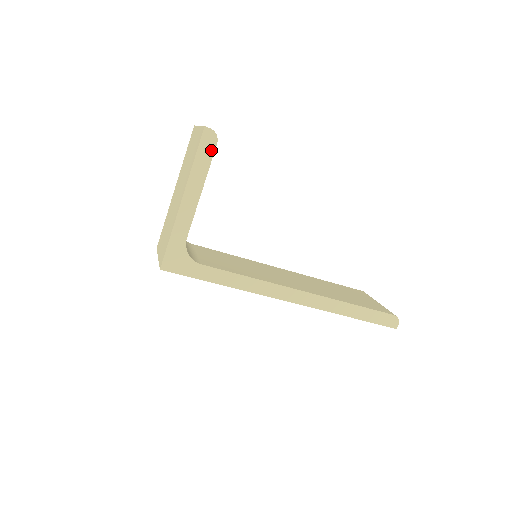
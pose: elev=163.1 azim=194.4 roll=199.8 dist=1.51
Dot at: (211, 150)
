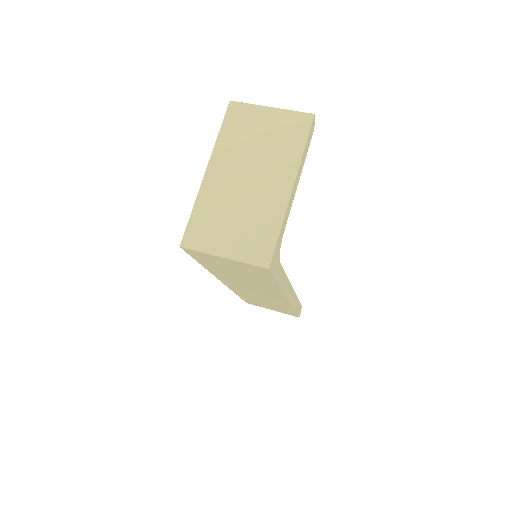
Dot at: (310, 140)
